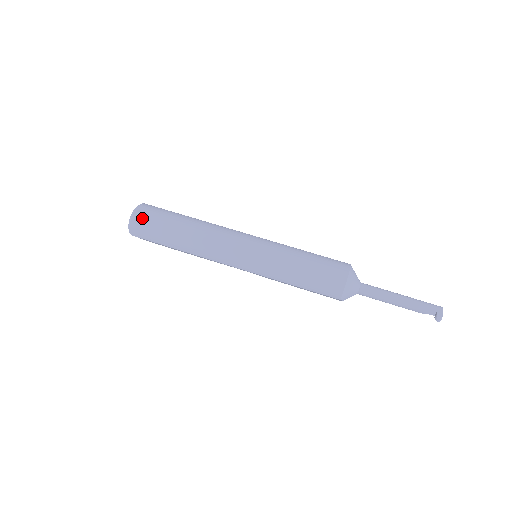
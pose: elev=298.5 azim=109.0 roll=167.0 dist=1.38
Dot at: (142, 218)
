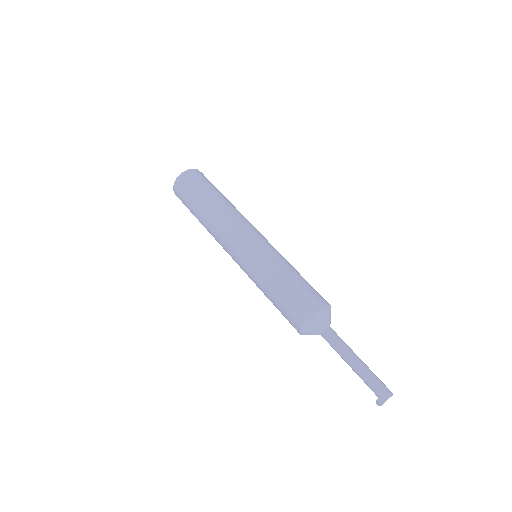
Dot at: (179, 190)
